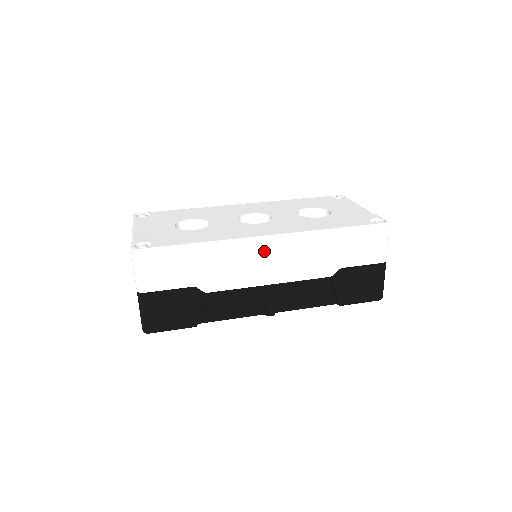
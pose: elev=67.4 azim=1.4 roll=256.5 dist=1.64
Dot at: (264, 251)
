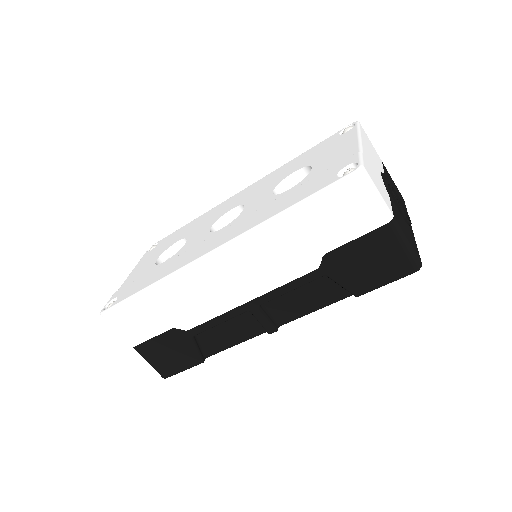
Dot at: (214, 271)
